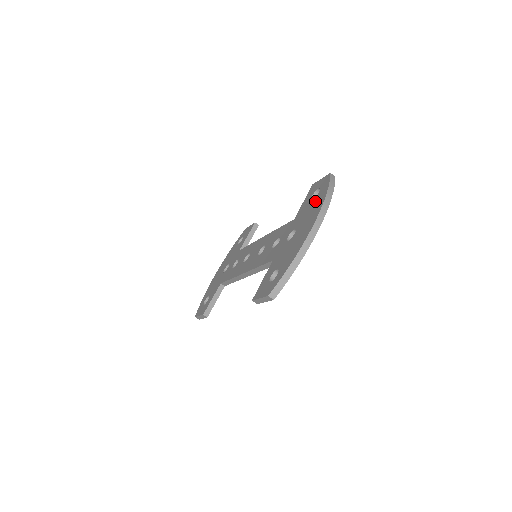
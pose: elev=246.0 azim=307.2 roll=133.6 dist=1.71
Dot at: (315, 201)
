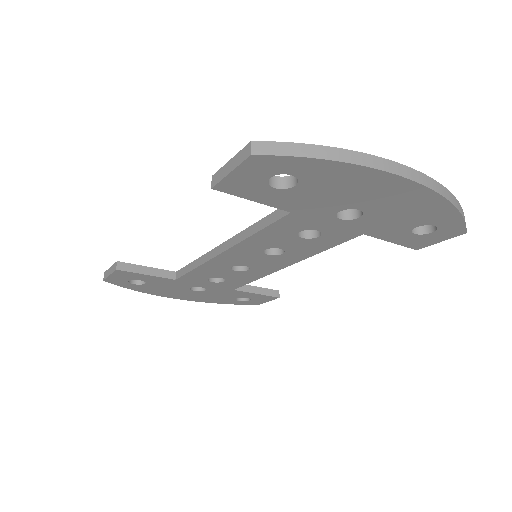
Dot at: occluded
